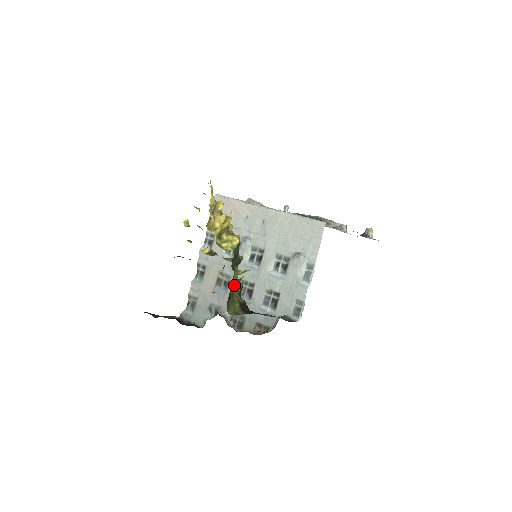
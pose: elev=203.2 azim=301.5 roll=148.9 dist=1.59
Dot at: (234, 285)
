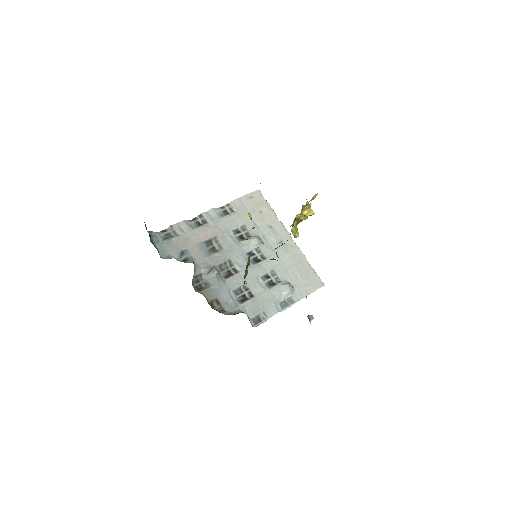
Dot at: (249, 258)
